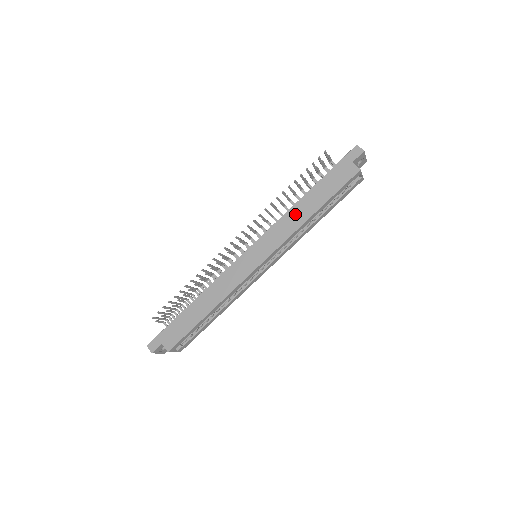
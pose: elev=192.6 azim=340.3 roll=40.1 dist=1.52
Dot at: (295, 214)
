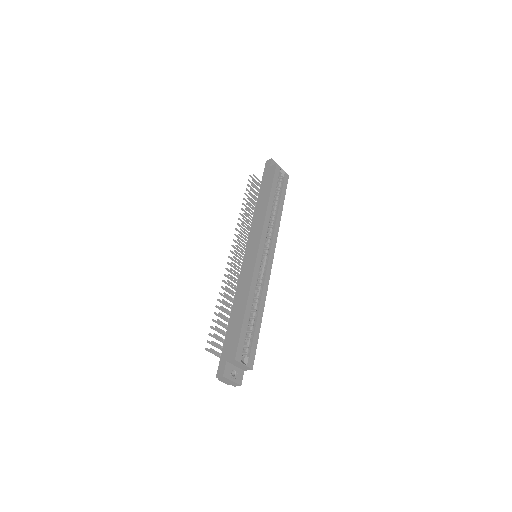
Dot at: (259, 211)
